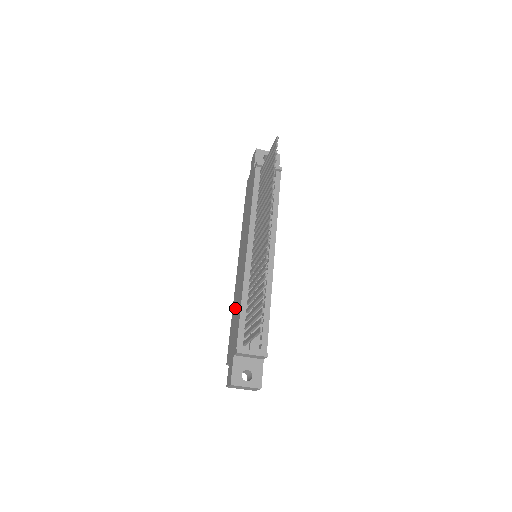
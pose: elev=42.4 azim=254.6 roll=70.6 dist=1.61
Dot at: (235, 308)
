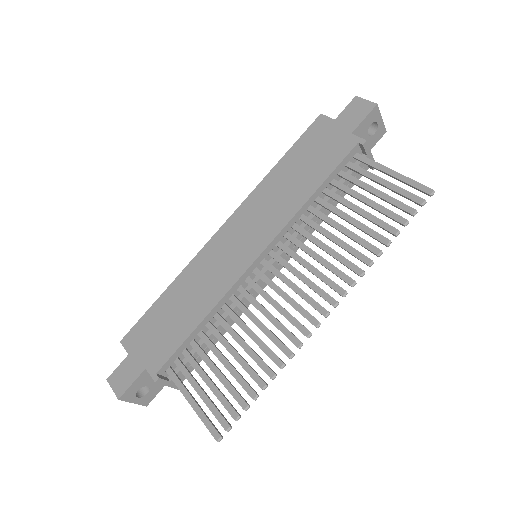
Dot at: (182, 296)
